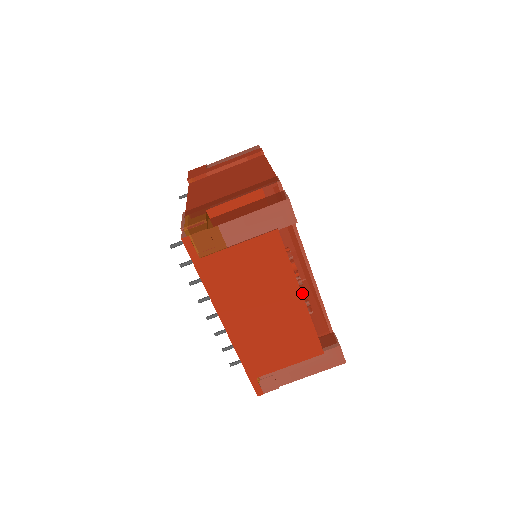
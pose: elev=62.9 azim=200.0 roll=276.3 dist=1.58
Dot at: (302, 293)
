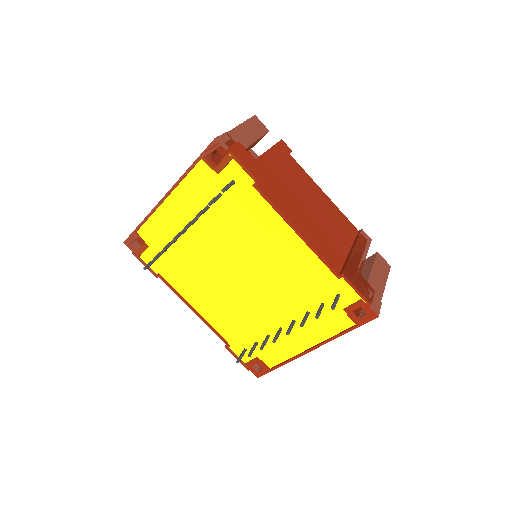
Dot at: occluded
